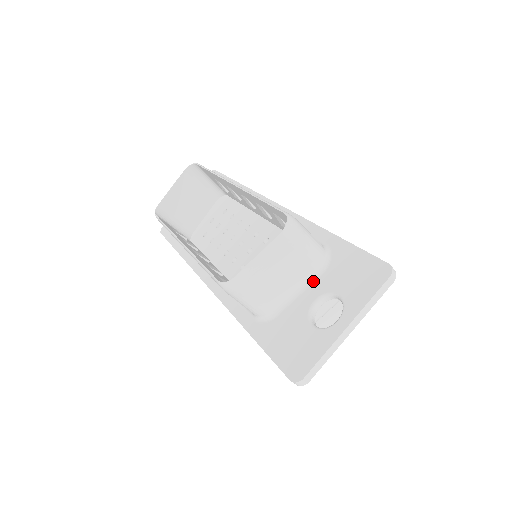
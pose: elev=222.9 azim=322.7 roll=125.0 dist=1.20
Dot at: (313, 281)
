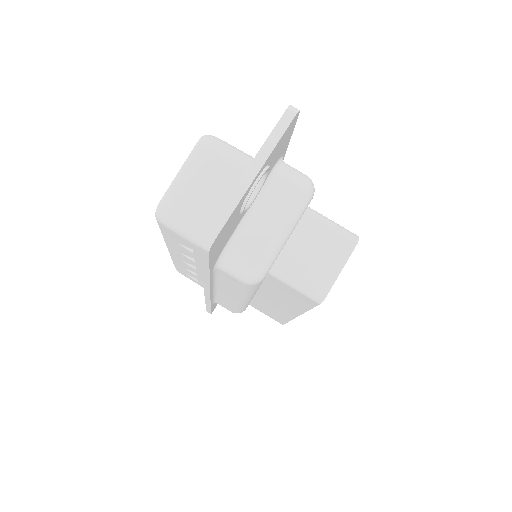
Dot at: occluded
